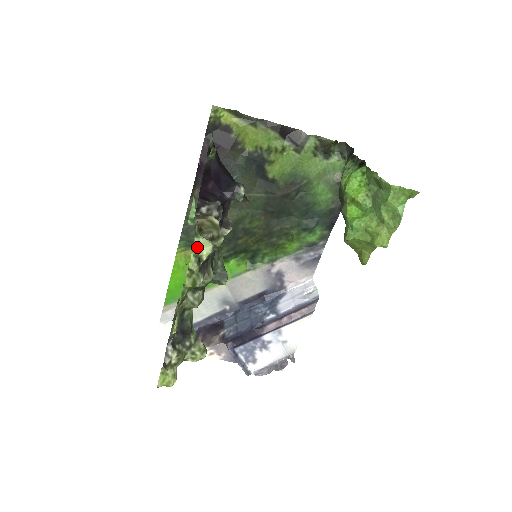
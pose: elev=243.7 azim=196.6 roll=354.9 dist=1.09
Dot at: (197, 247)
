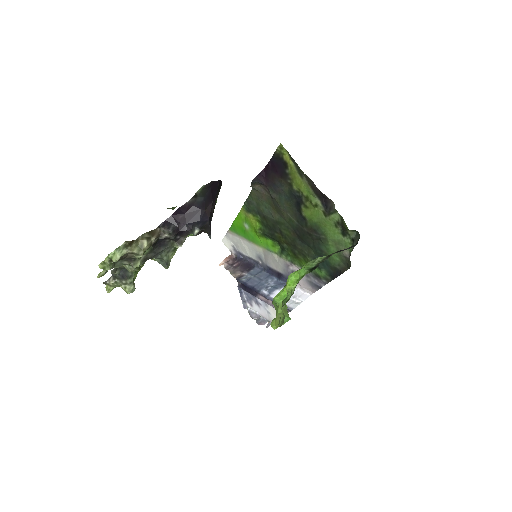
Dot at: (113, 254)
